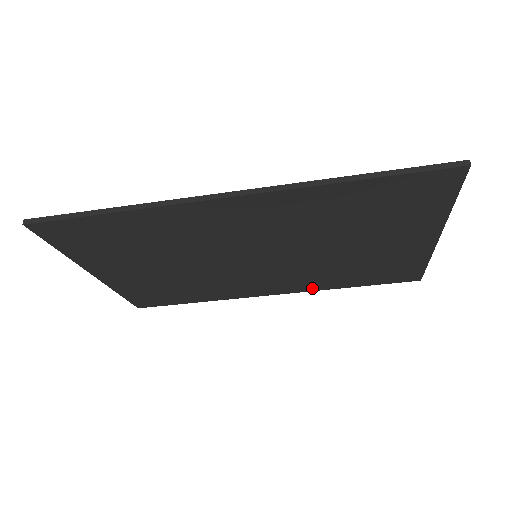
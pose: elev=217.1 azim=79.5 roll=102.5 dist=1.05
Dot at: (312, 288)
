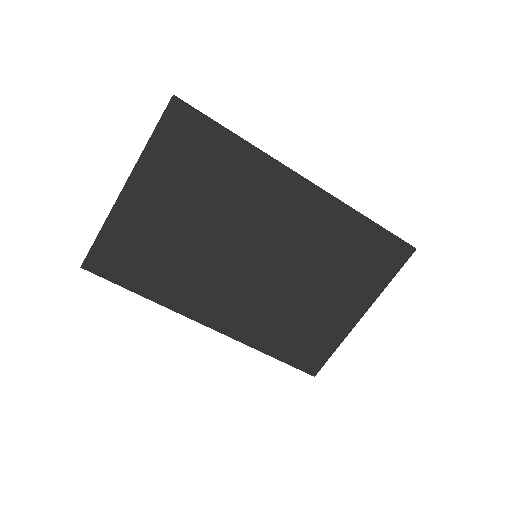
Dot at: (243, 336)
